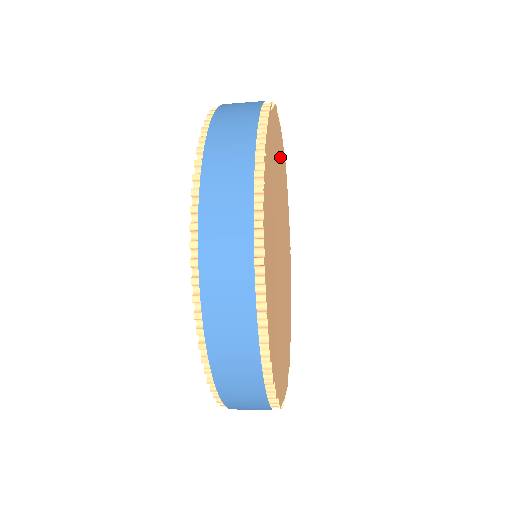
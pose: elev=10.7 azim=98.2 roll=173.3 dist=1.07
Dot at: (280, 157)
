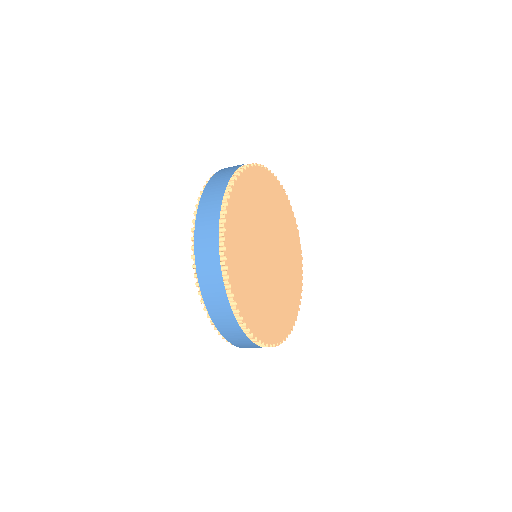
Dot at: (245, 203)
